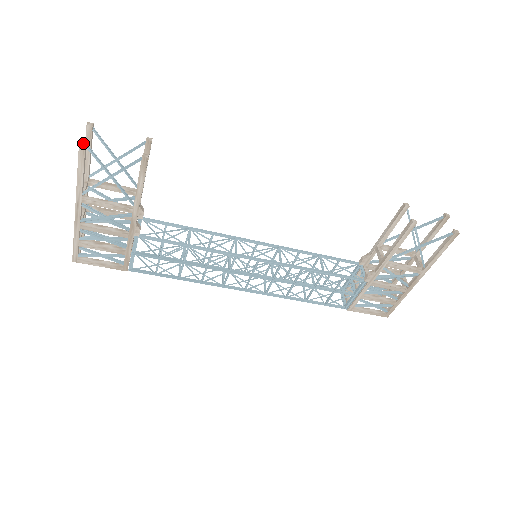
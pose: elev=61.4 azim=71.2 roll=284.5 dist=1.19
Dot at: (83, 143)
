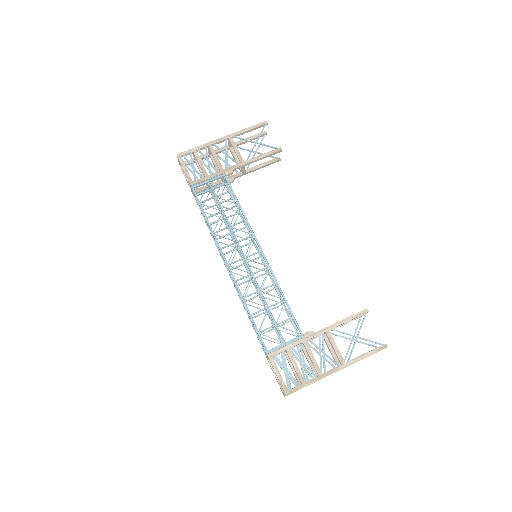
Dot at: (266, 122)
